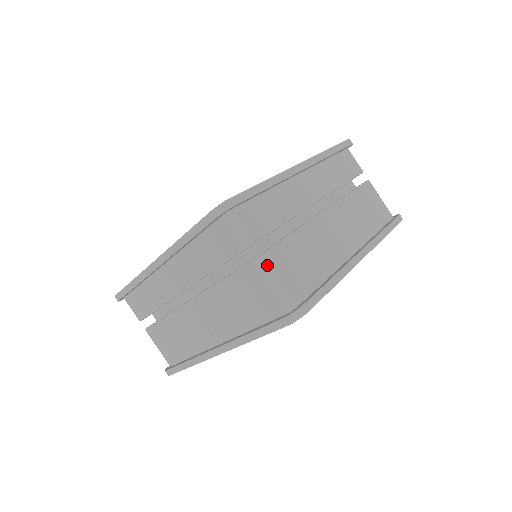
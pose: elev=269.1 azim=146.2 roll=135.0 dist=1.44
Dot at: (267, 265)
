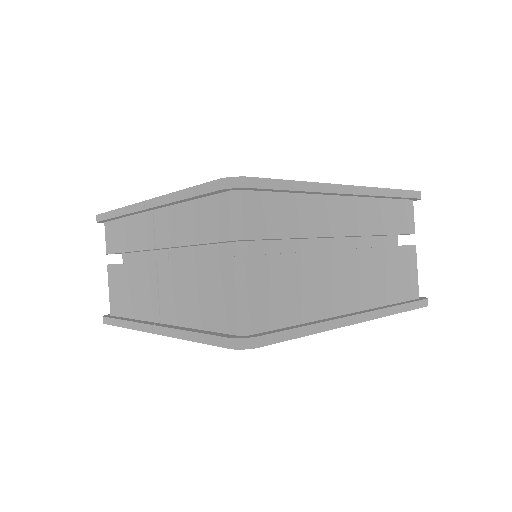
Dot at: (245, 271)
